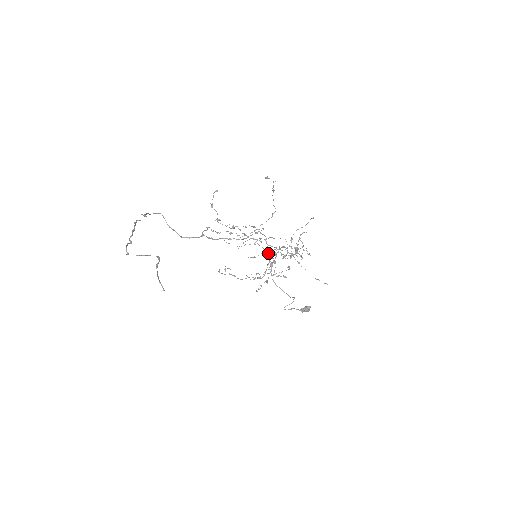
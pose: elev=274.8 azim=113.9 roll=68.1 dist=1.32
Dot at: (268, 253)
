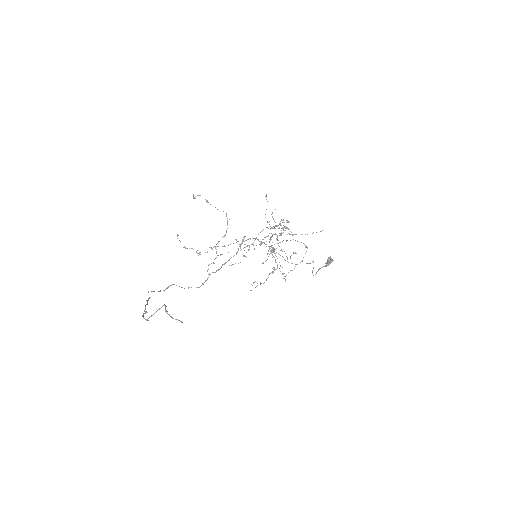
Dot at: occluded
